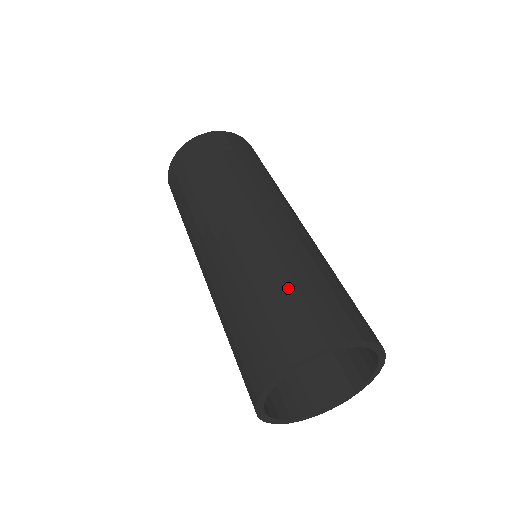
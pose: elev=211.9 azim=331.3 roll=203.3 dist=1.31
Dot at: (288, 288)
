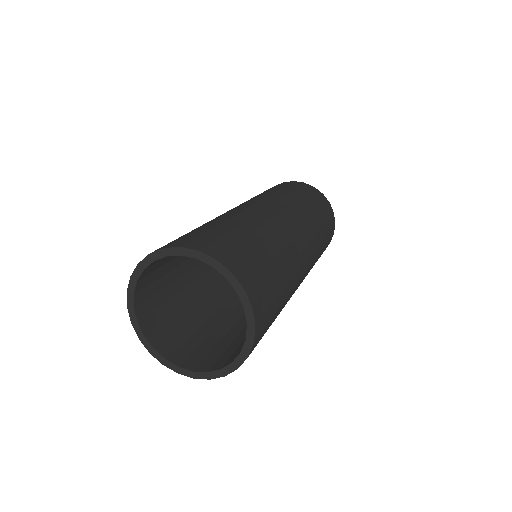
Dot at: occluded
